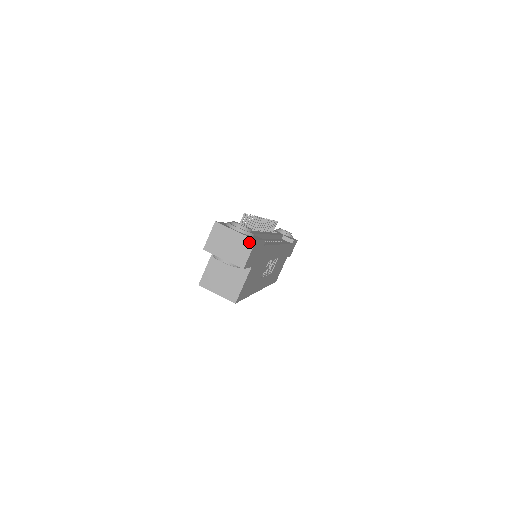
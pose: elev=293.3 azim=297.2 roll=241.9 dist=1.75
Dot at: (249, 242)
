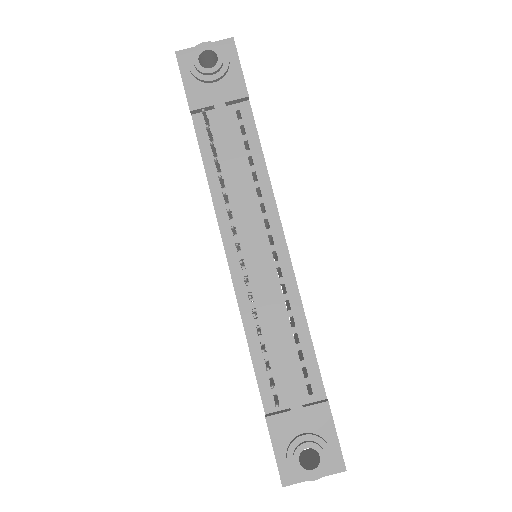
Dot at: (337, 471)
